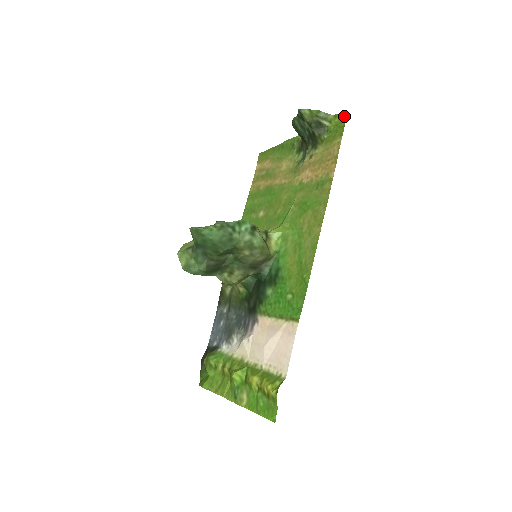
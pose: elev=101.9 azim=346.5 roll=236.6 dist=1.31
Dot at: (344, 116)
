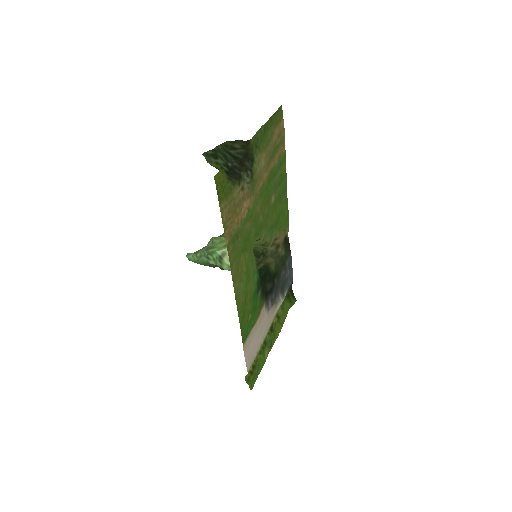
Dot at: (217, 180)
